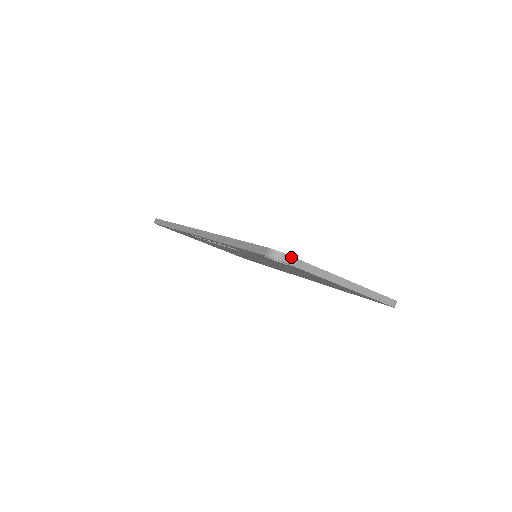
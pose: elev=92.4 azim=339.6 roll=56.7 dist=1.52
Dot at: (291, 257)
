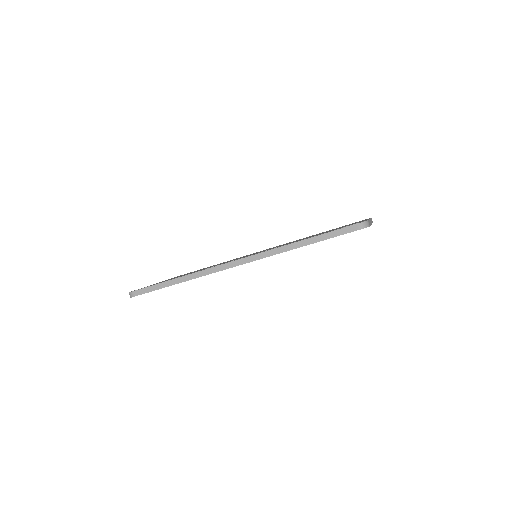
Dot at: (368, 221)
